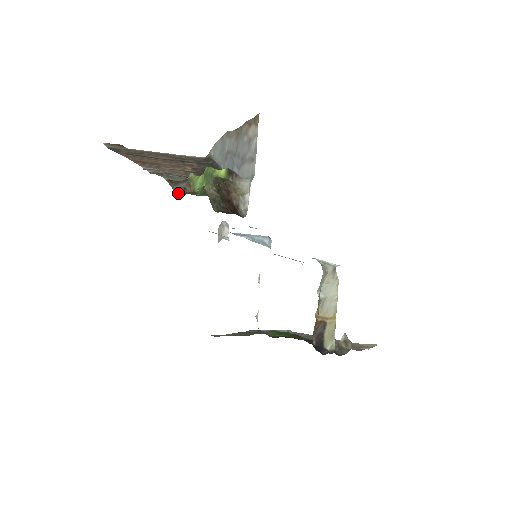
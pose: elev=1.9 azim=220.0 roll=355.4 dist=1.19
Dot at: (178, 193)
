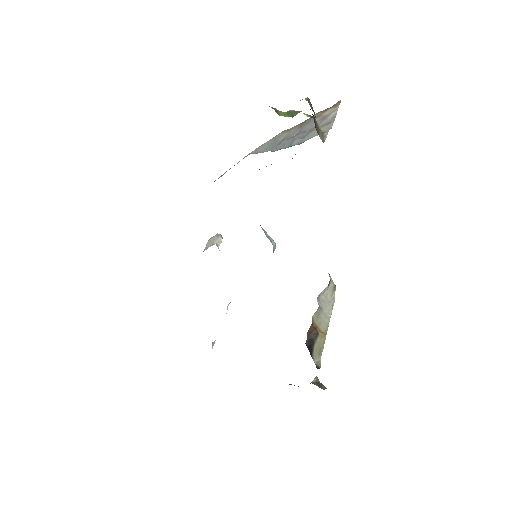
Dot at: occluded
